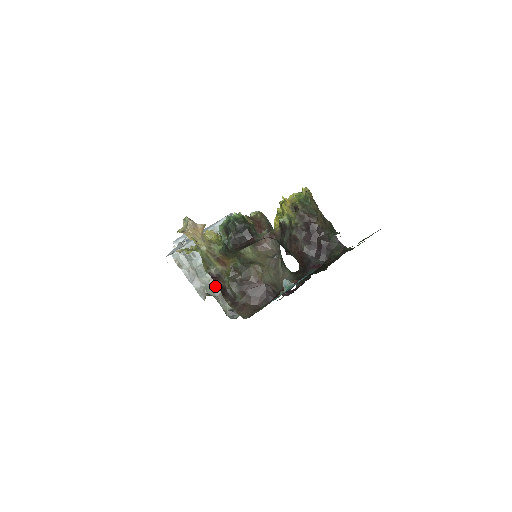
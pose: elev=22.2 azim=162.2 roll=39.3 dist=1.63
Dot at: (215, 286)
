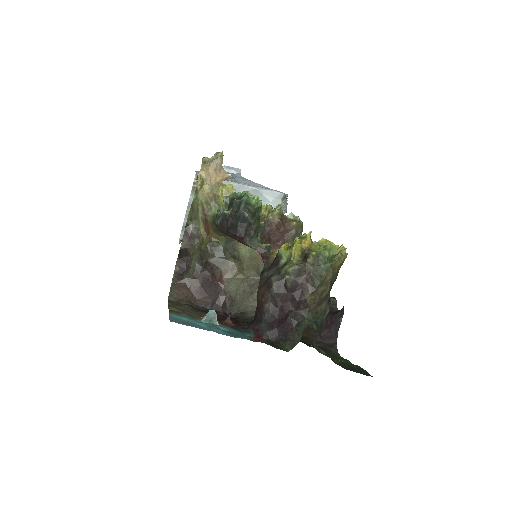
Dot at: occluded
